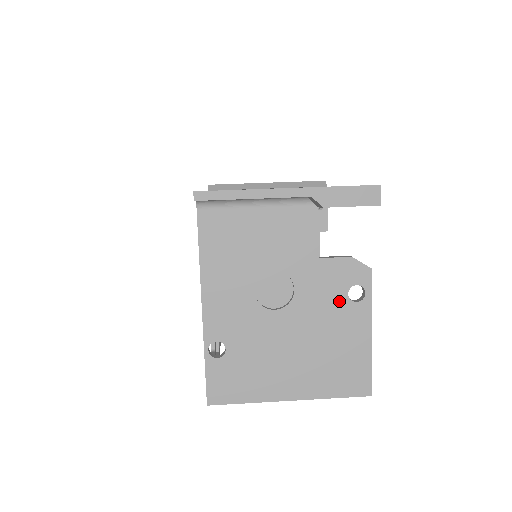
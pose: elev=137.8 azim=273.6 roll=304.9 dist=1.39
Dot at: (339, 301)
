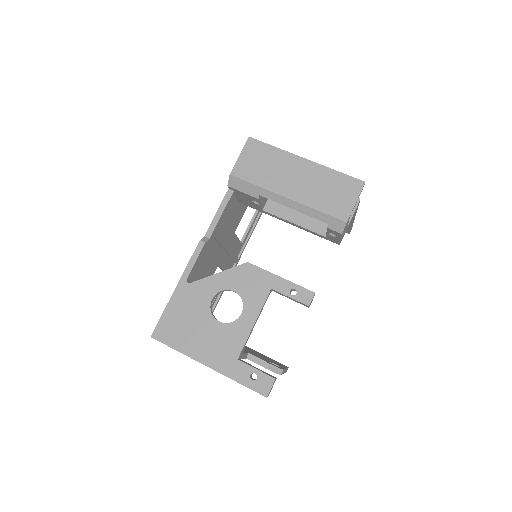
Dot at: occluded
